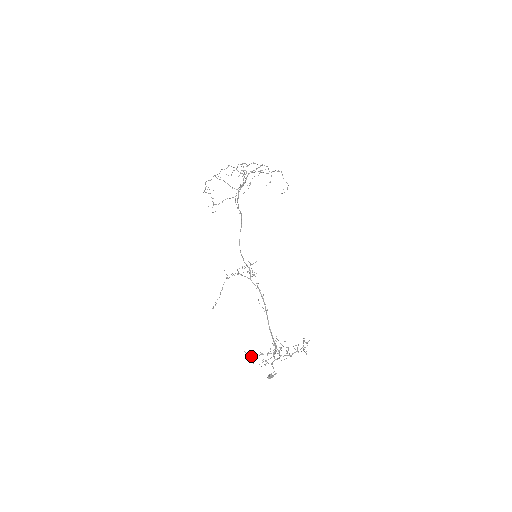
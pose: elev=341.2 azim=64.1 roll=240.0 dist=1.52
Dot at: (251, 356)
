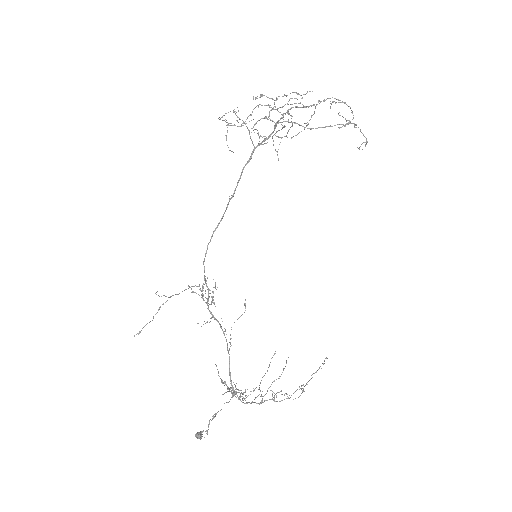
Dot at: occluded
